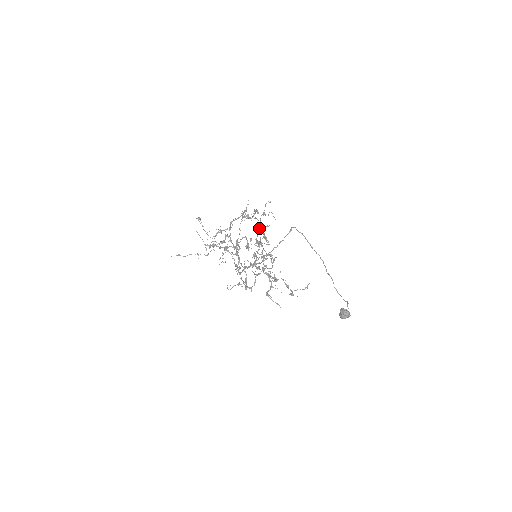
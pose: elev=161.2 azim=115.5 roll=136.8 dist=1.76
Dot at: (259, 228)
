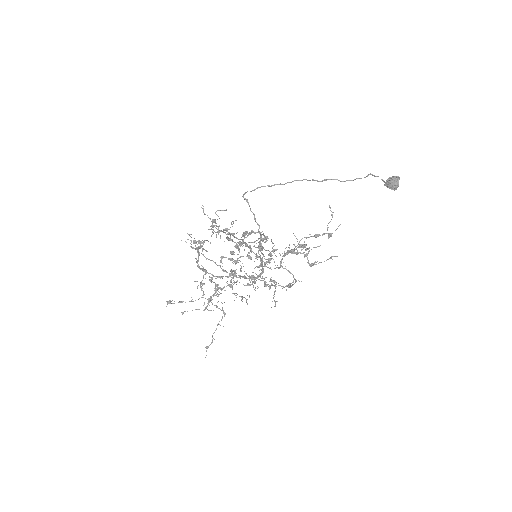
Dot at: occluded
